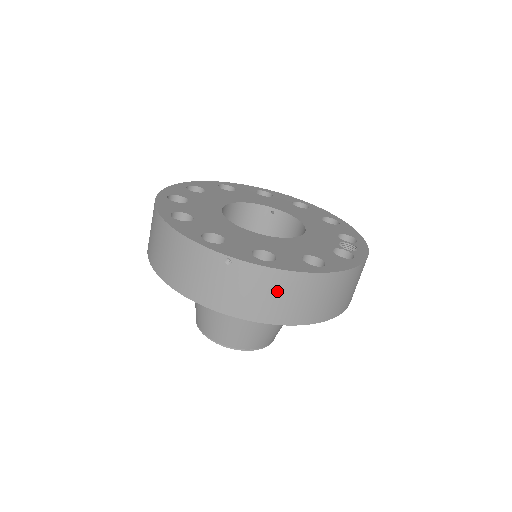
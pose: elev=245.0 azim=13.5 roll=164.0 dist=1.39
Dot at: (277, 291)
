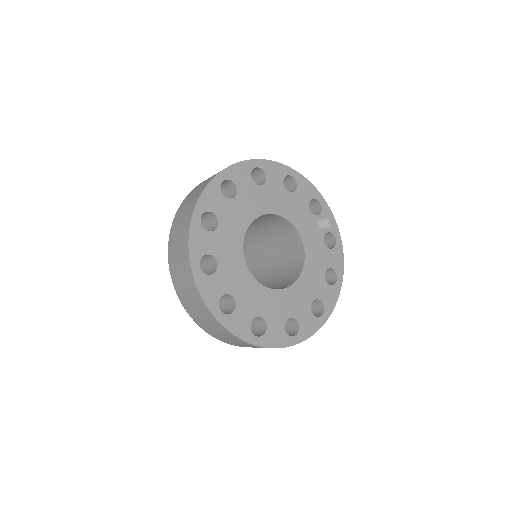
Dot at: occluded
